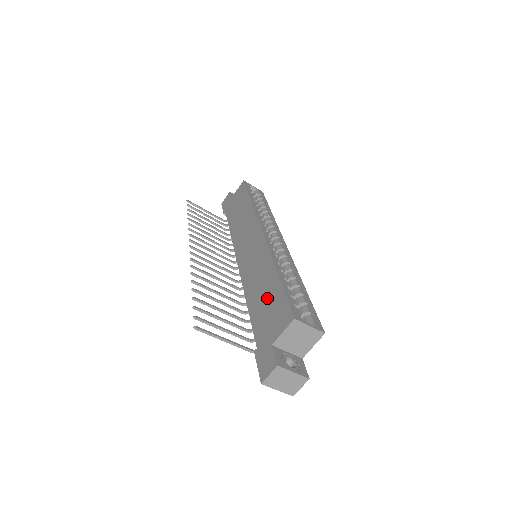
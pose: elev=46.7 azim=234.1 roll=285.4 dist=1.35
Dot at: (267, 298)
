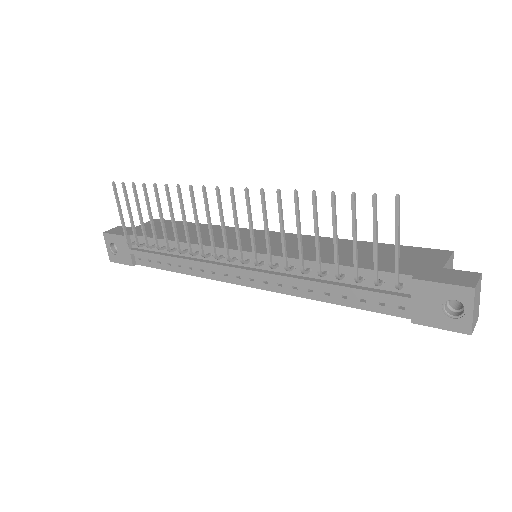
Dot at: (371, 252)
